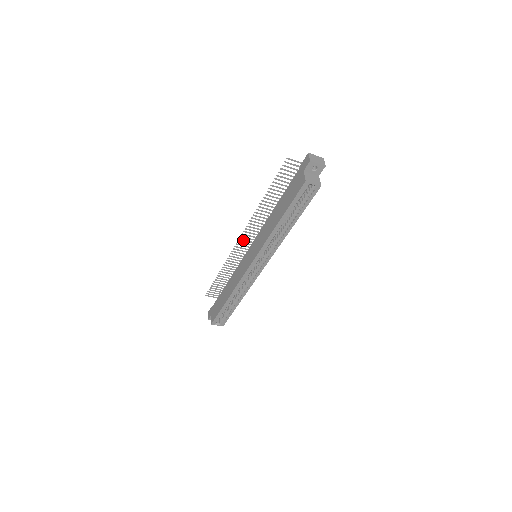
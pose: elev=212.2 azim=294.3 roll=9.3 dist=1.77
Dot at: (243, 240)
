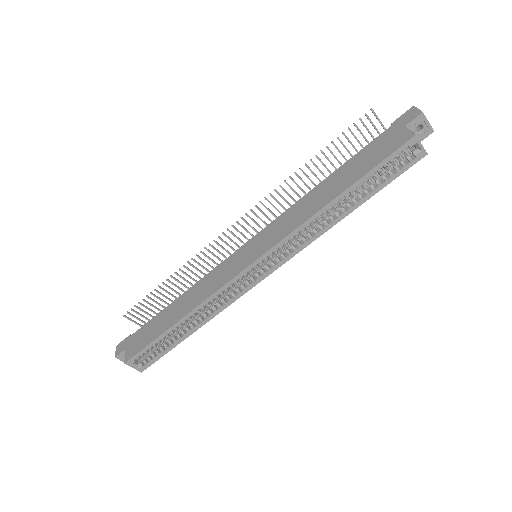
Dot at: (236, 229)
